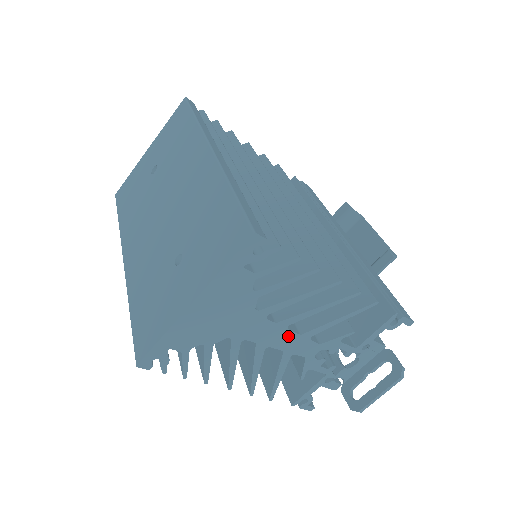
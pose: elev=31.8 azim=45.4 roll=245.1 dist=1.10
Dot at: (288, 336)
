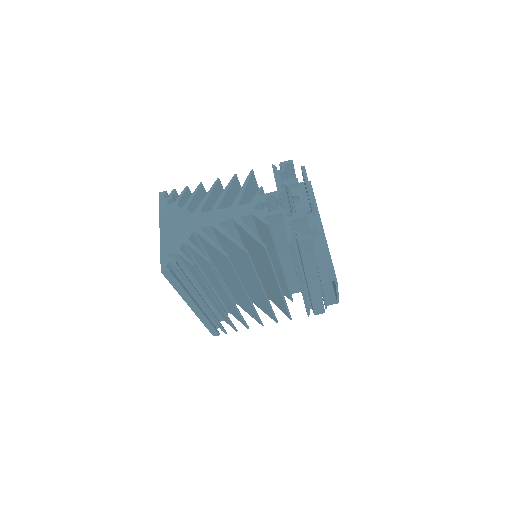
Dot at: (225, 212)
